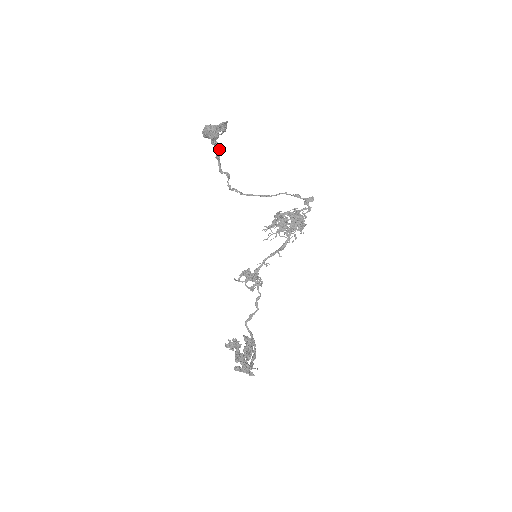
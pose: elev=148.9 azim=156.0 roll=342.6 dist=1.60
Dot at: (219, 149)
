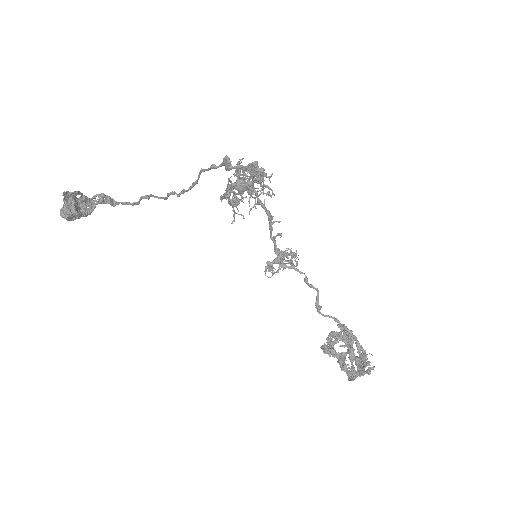
Dot at: (102, 203)
